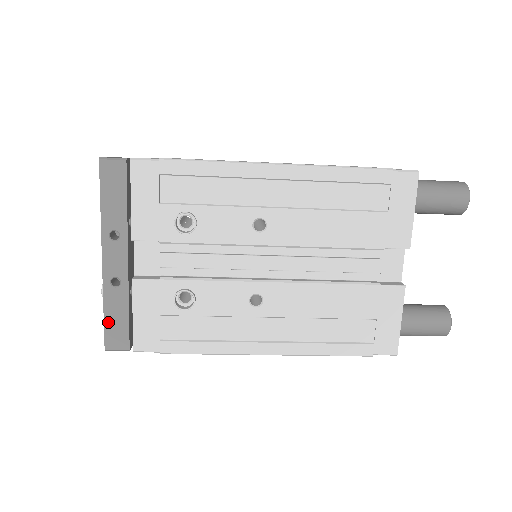
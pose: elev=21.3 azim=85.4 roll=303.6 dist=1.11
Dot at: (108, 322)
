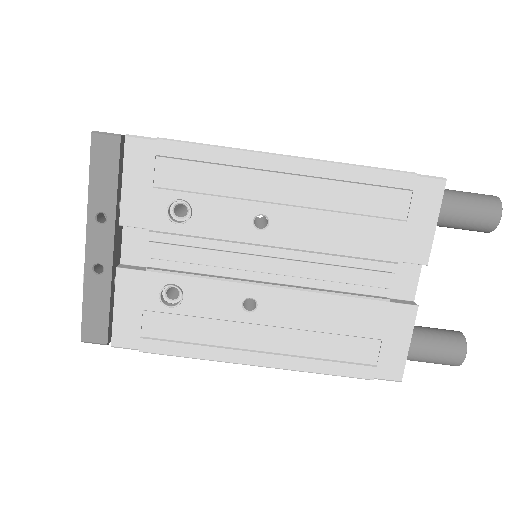
Dot at: (87, 311)
